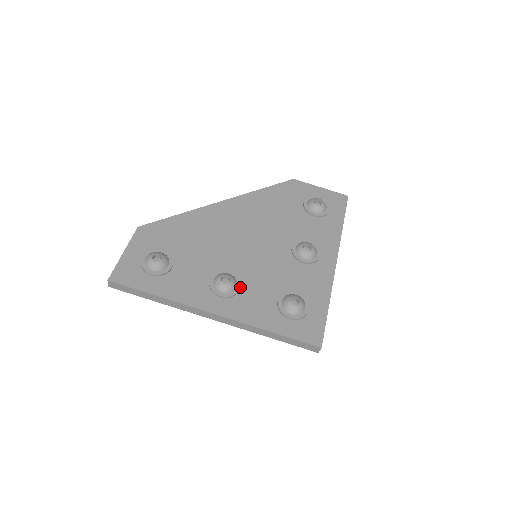
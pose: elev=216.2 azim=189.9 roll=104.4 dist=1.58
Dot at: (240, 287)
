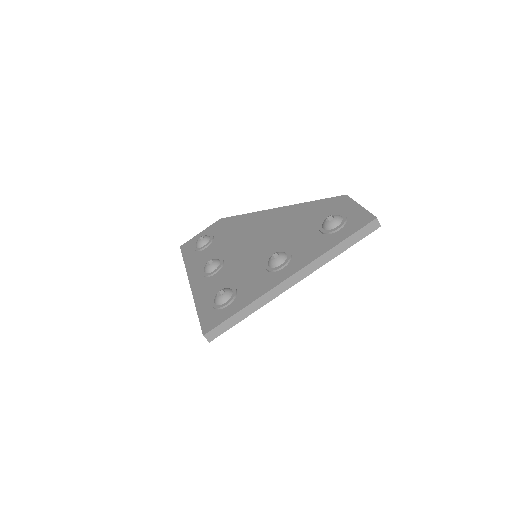
Dot at: (215, 272)
